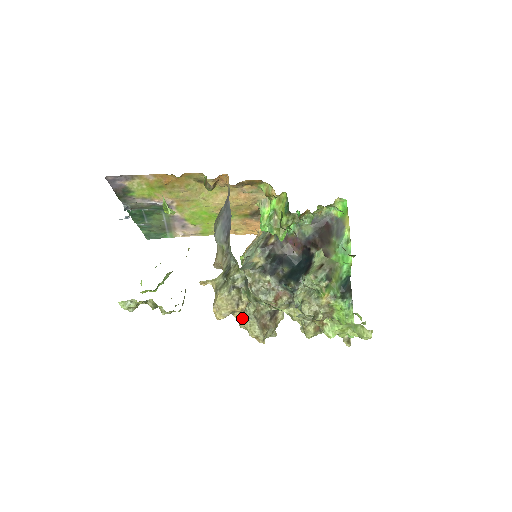
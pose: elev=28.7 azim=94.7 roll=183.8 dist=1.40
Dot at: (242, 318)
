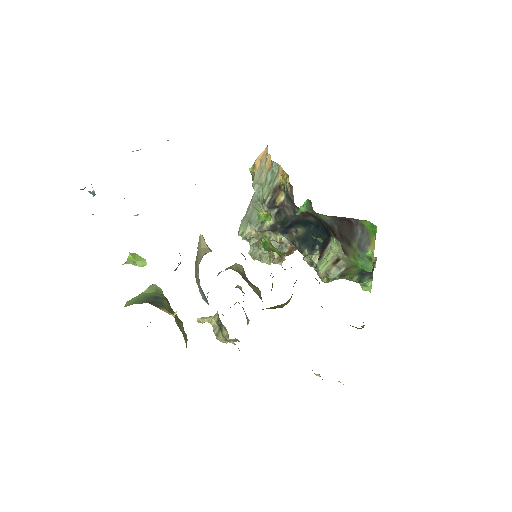
Dot at: occluded
